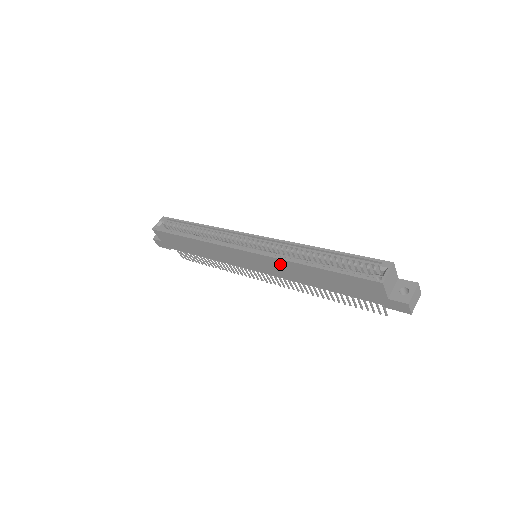
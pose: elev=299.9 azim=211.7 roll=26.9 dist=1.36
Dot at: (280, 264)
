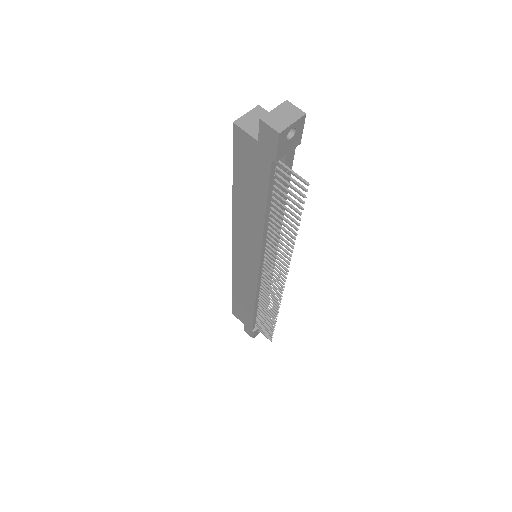
Dot at: (240, 228)
